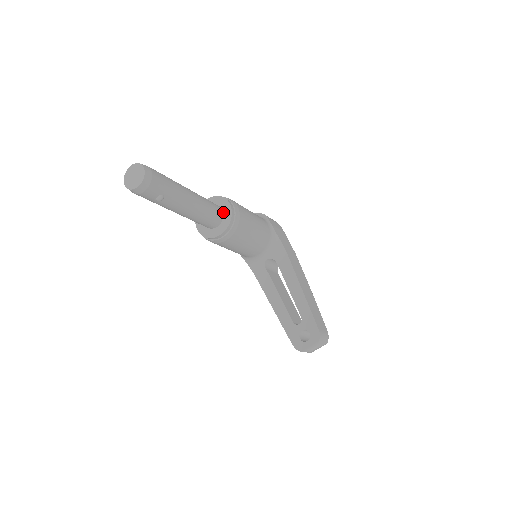
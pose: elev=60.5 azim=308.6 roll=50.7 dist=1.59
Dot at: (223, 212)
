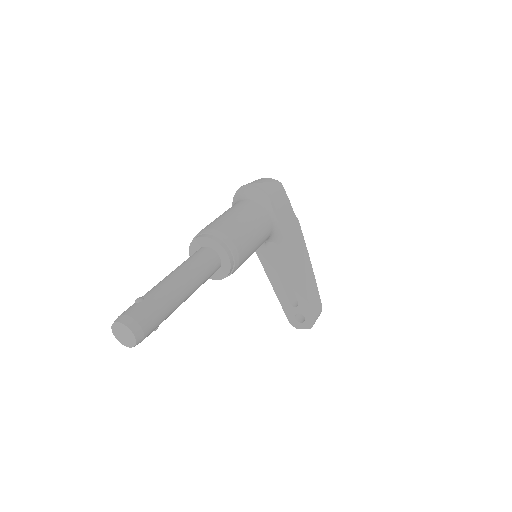
Dot at: (220, 260)
